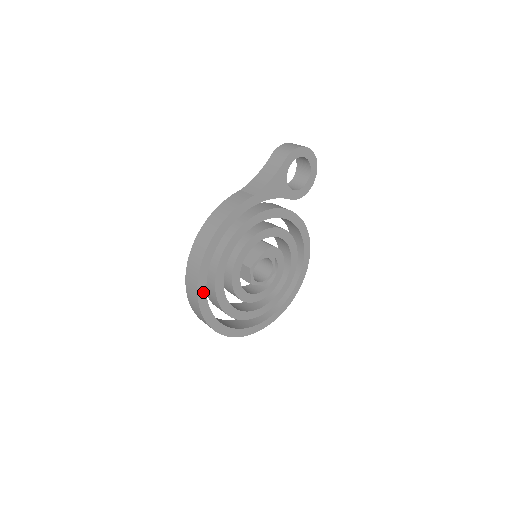
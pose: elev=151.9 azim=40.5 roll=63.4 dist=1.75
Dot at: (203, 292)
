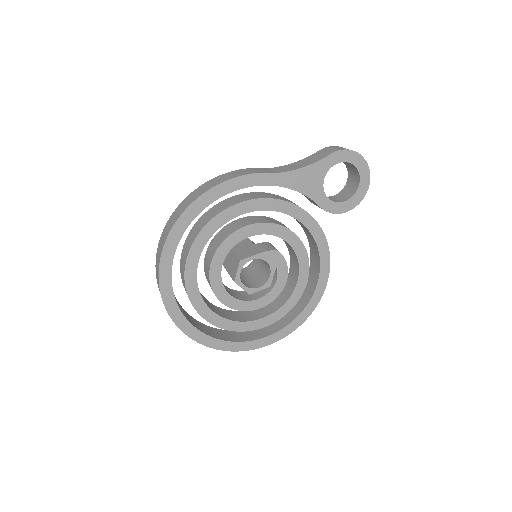
Dot at: (171, 251)
